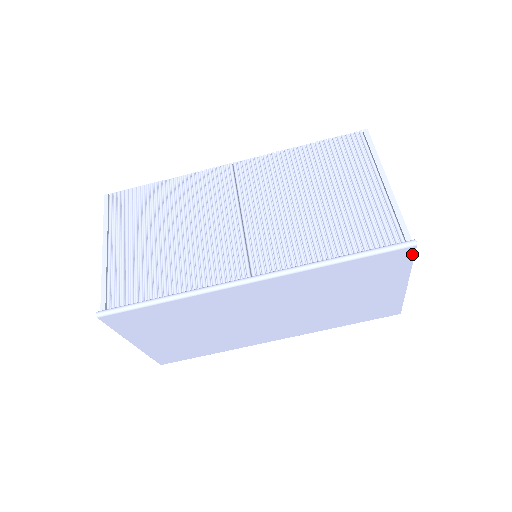
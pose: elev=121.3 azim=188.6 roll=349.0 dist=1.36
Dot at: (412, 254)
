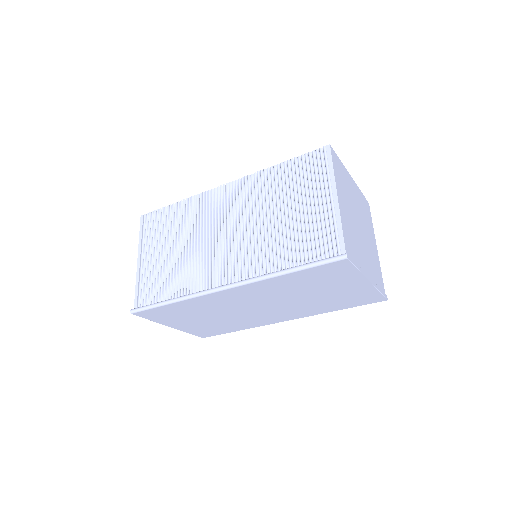
Dot at: (350, 264)
